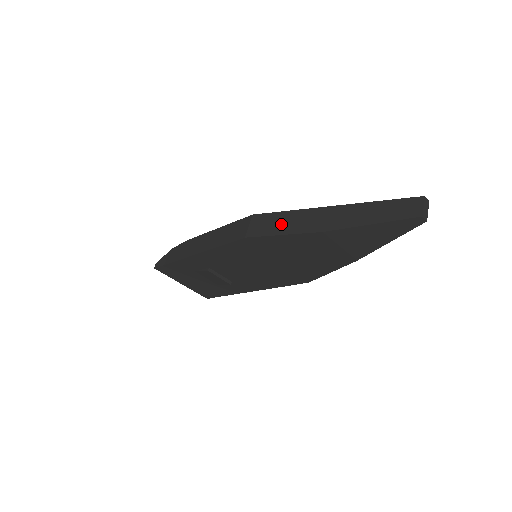
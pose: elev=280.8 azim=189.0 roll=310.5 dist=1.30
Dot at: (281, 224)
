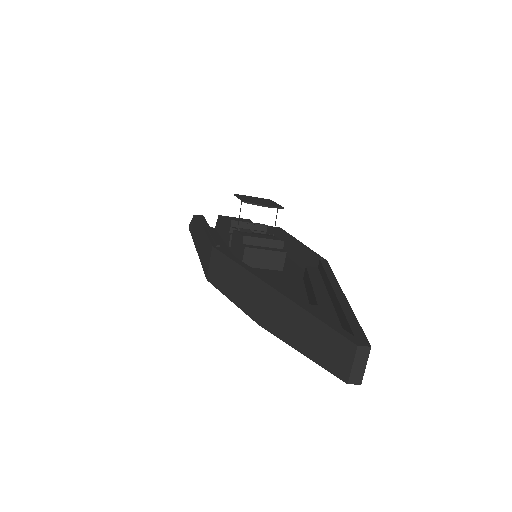
Dot at: (230, 282)
